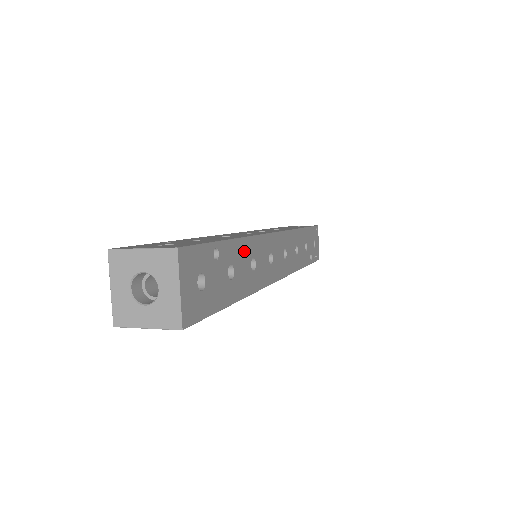
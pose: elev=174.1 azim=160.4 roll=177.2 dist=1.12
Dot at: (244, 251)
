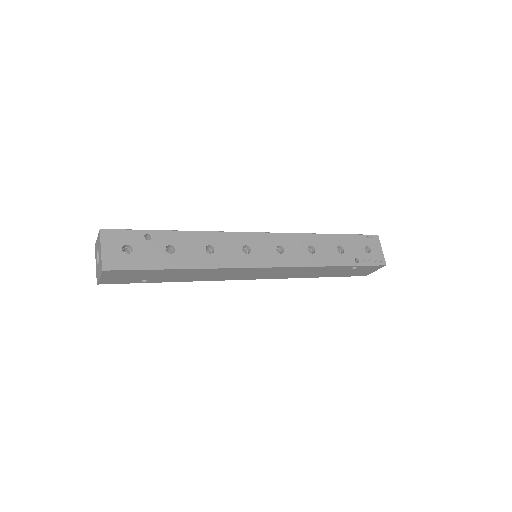
Dot at: (193, 239)
